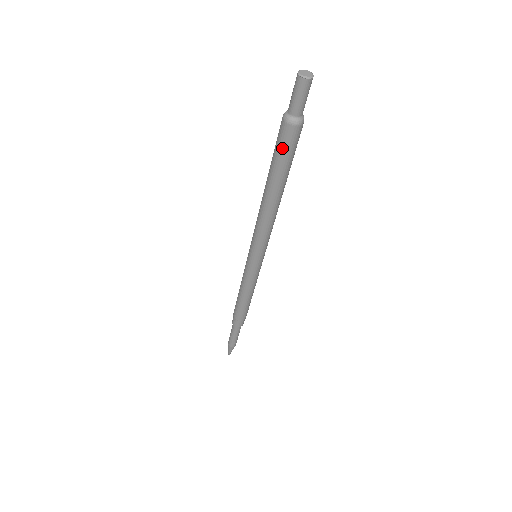
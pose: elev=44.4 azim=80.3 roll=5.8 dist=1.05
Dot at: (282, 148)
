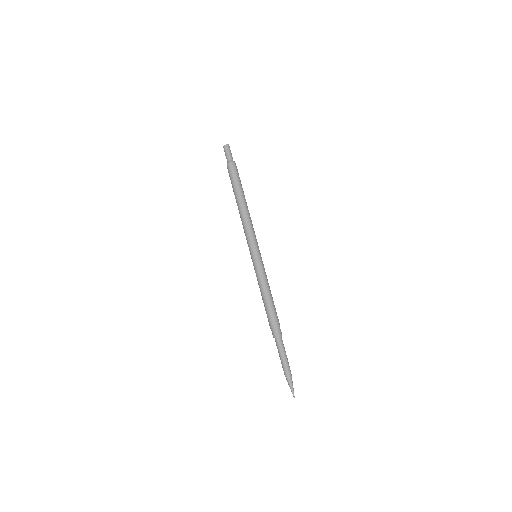
Dot at: (231, 176)
